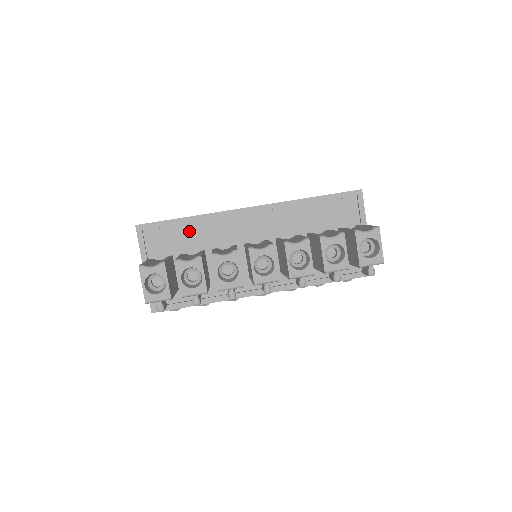
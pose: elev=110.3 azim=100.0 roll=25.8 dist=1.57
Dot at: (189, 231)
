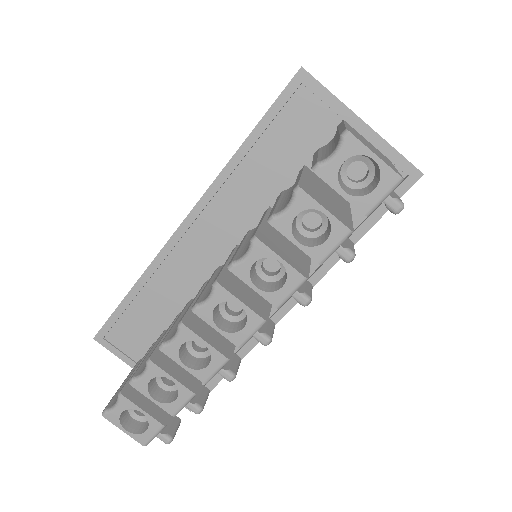
Dot at: (146, 304)
